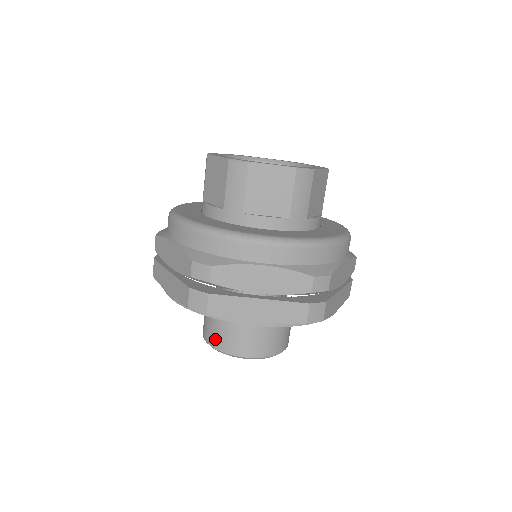
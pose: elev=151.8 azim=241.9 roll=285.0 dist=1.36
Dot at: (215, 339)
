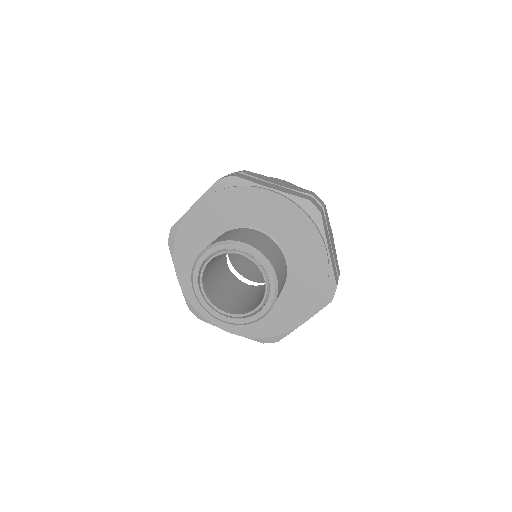
Dot at: (215, 241)
